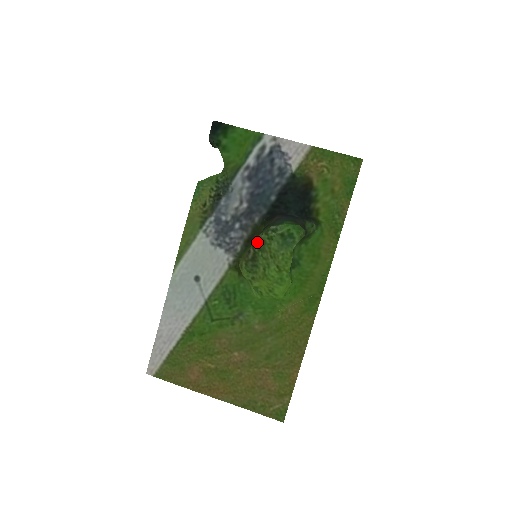
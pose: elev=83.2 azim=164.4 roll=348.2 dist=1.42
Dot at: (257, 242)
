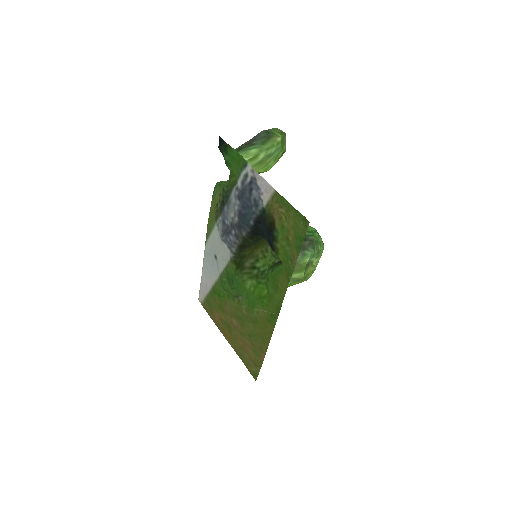
Dot at: occluded
